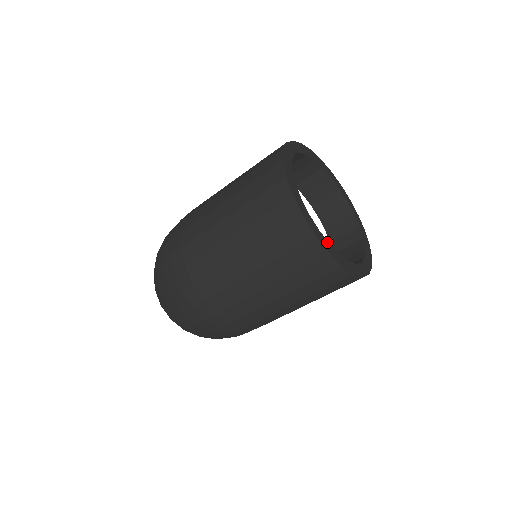
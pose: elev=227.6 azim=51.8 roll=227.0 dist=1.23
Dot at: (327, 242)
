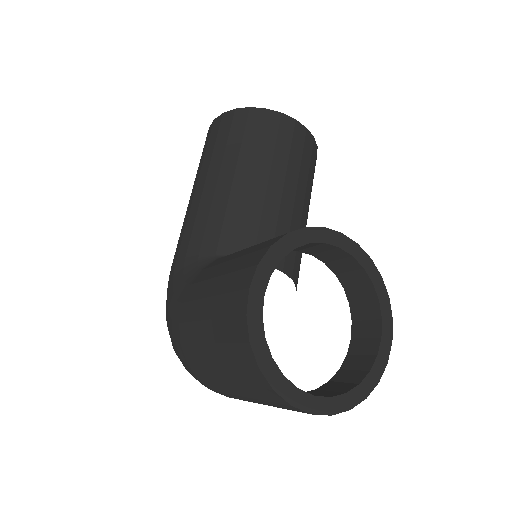
Dot at: (343, 397)
